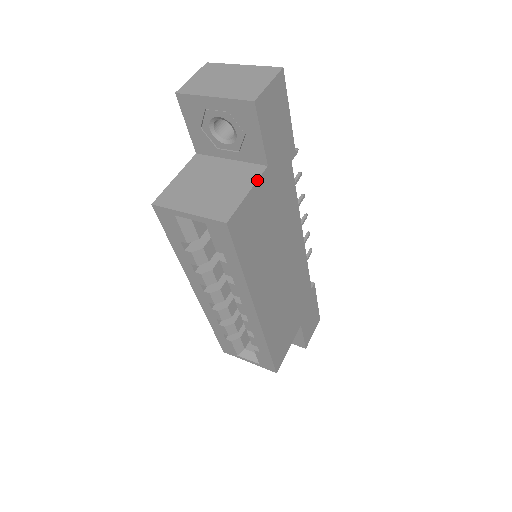
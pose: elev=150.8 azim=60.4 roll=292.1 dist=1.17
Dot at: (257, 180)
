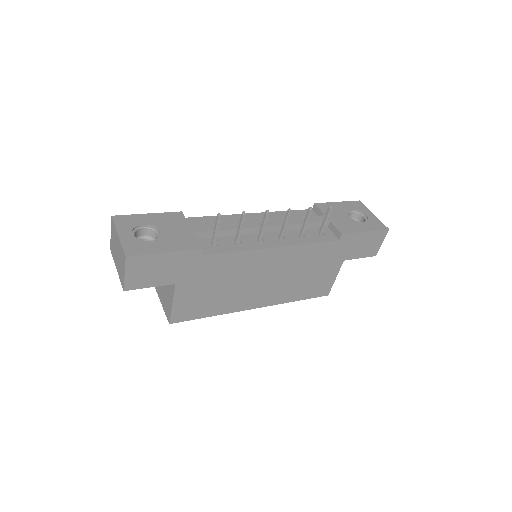
Dot at: (173, 295)
